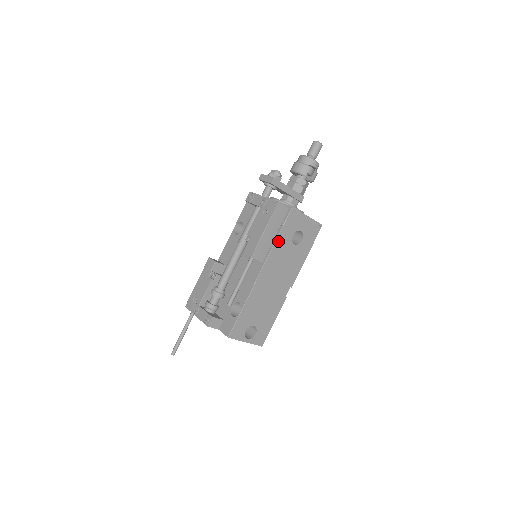
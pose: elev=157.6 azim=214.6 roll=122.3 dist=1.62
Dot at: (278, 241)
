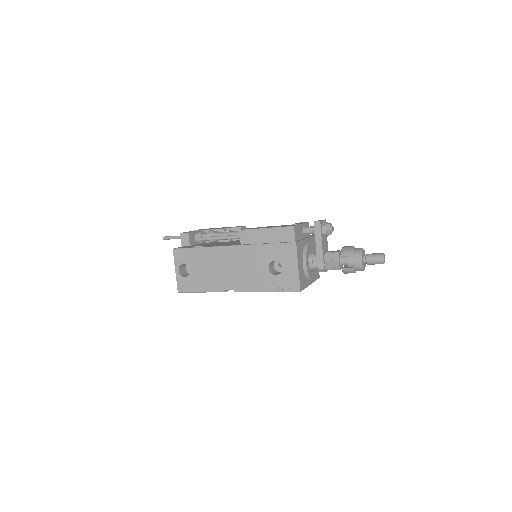
Dot at: (263, 247)
